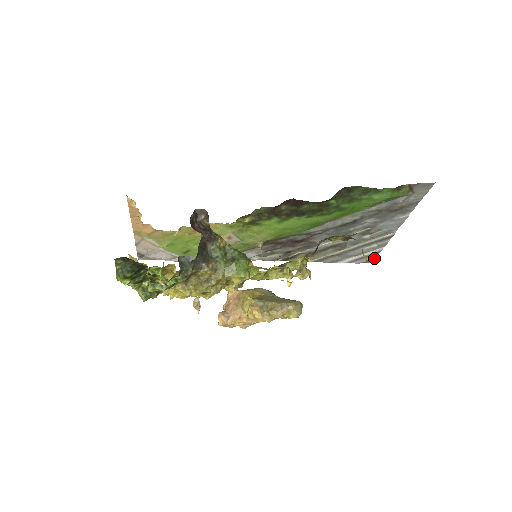
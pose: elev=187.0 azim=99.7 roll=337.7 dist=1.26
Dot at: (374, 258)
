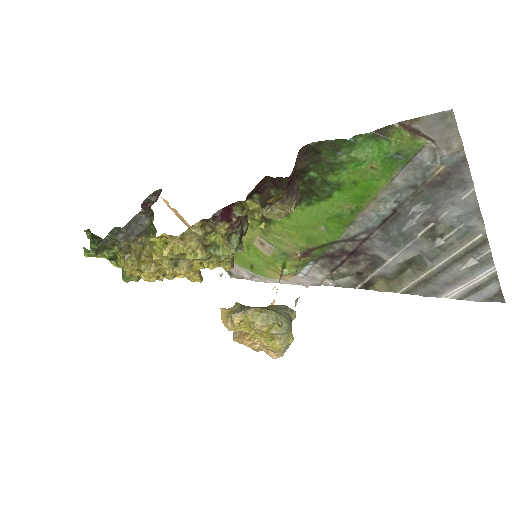
Dot at: (499, 291)
